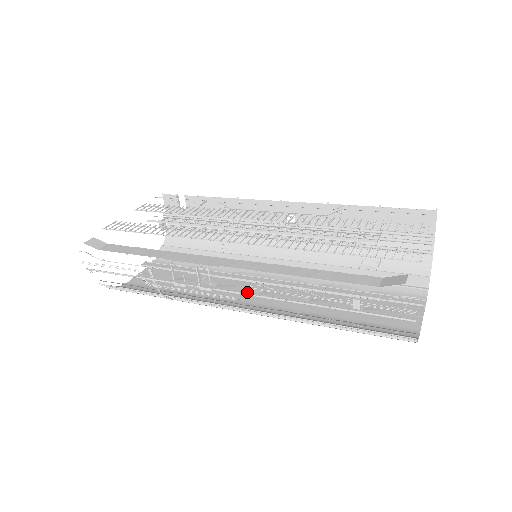
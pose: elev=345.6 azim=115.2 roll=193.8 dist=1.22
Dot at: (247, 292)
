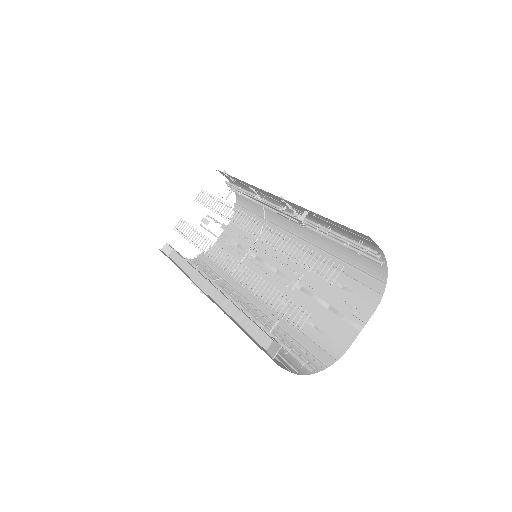
Dot at: (269, 270)
